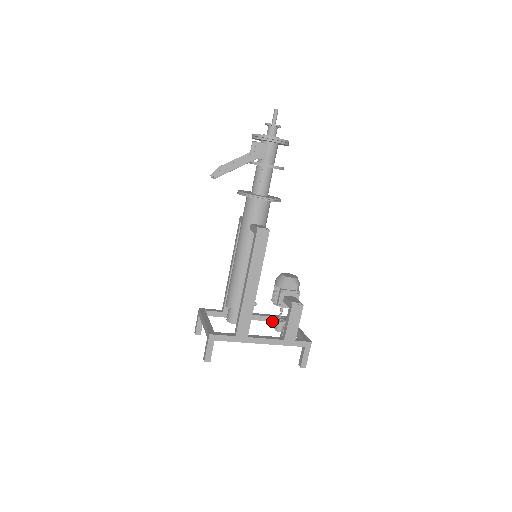
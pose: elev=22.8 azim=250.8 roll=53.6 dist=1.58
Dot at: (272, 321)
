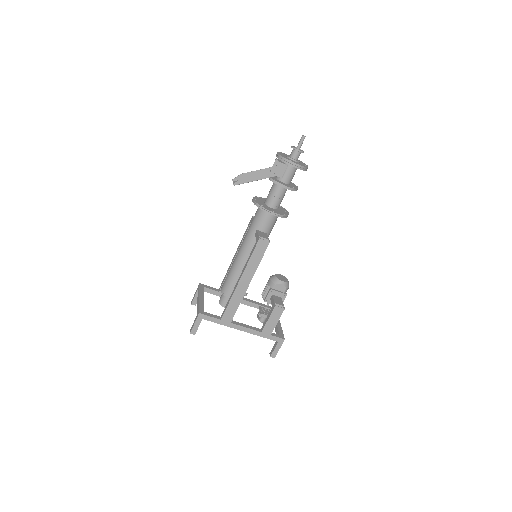
Dot at: occluded
